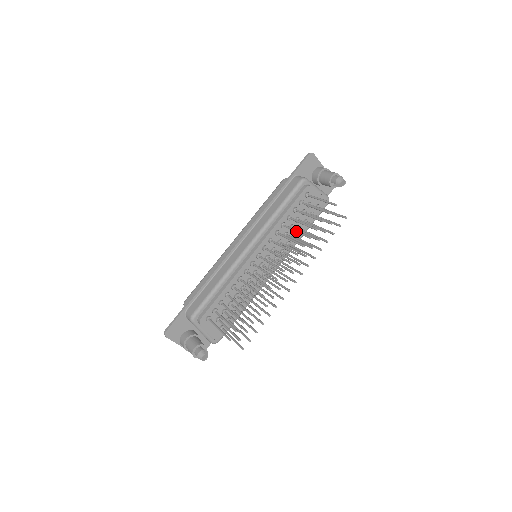
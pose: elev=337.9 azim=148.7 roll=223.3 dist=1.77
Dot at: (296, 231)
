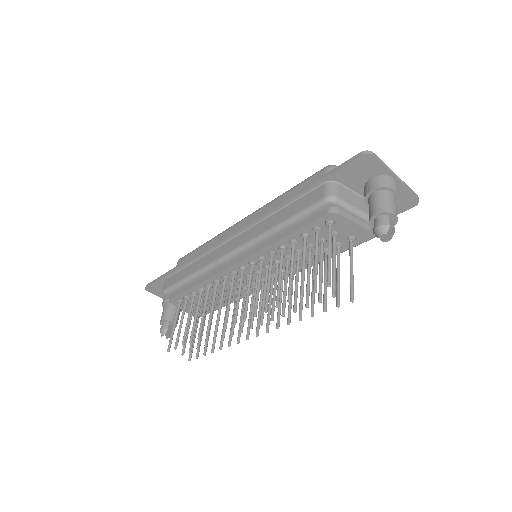
Dot at: (278, 277)
